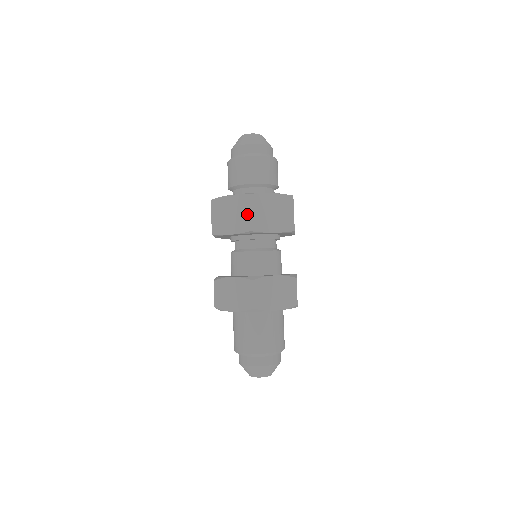
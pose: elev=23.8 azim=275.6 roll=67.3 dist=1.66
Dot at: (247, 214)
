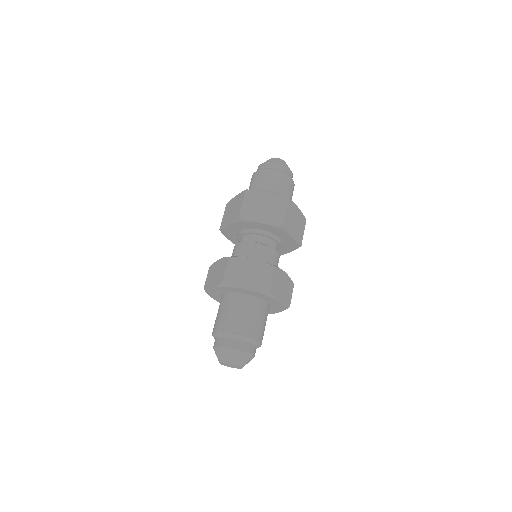
Dot at: (241, 205)
